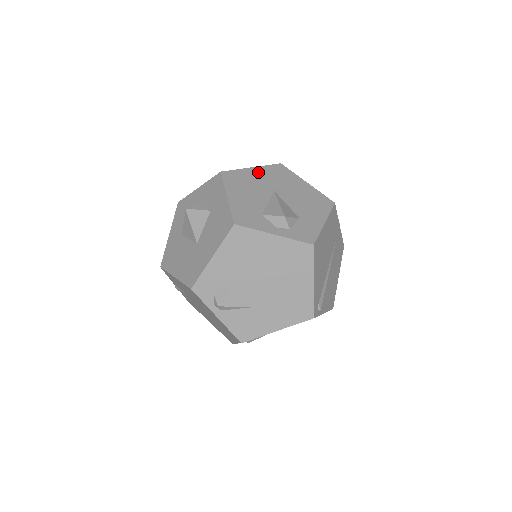
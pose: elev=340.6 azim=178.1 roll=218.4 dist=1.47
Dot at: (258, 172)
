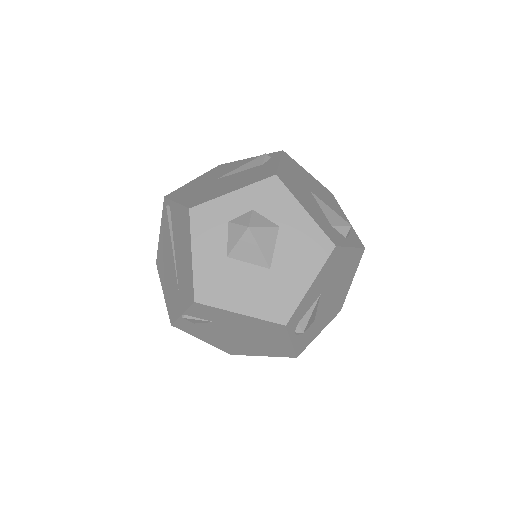
Dot at: (287, 167)
